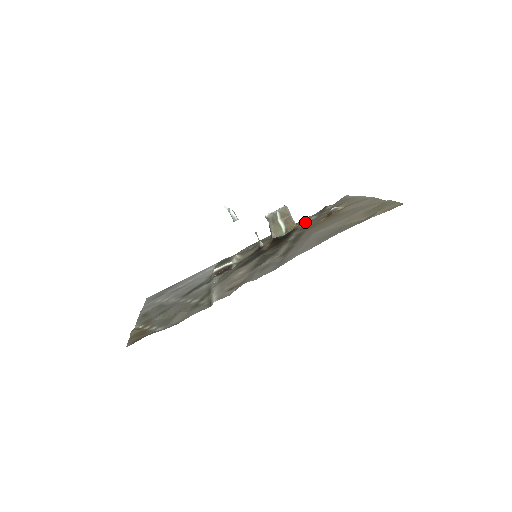
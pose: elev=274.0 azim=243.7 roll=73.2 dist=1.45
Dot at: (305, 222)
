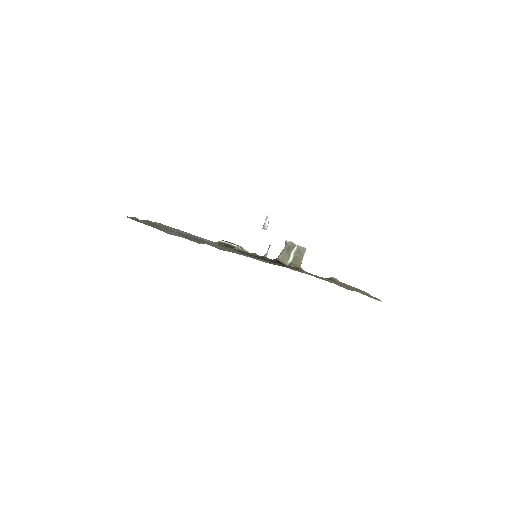
Dot at: occluded
